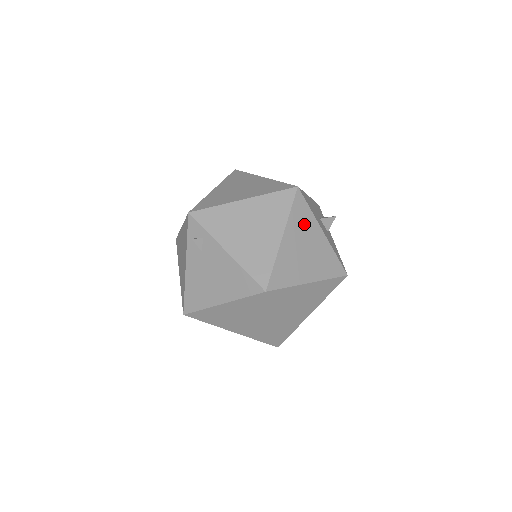
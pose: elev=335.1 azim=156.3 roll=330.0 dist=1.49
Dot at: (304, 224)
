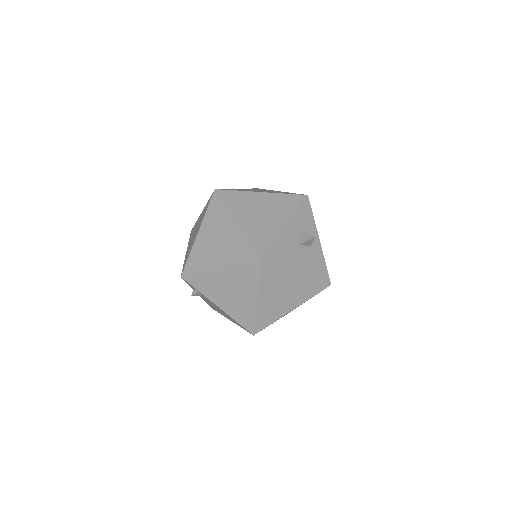
Dot at: (276, 278)
